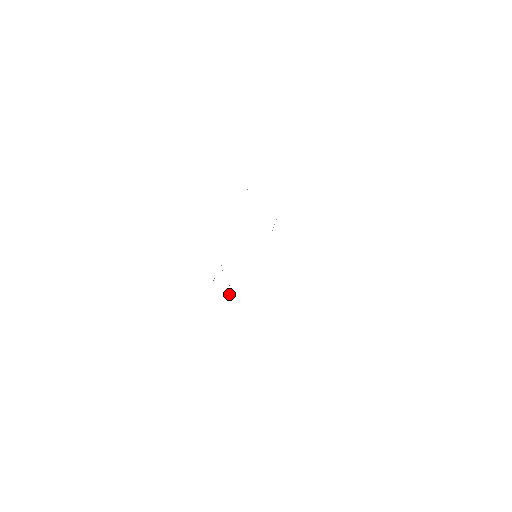
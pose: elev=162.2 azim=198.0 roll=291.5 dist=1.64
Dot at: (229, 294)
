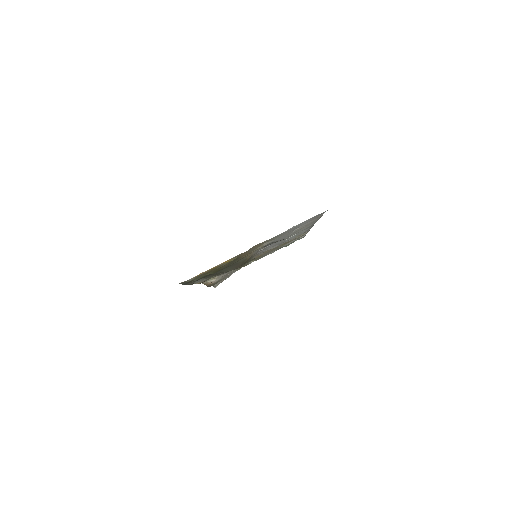
Dot at: (213, 279)
